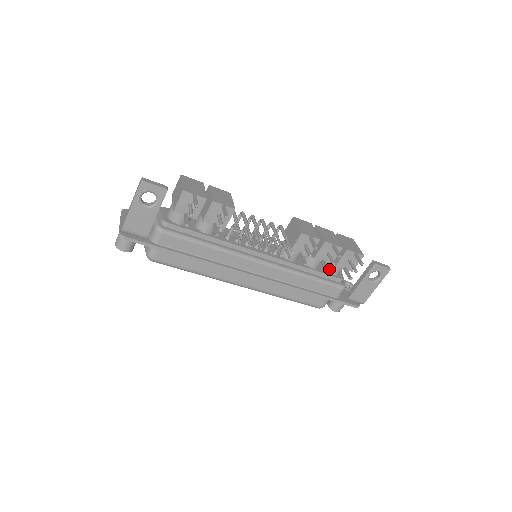
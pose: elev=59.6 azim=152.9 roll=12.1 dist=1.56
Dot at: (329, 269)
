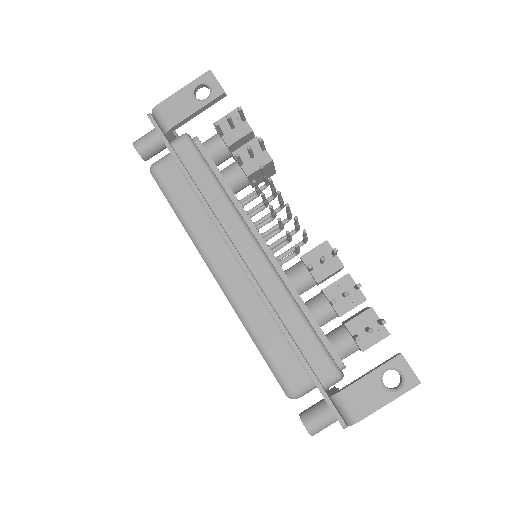
Dot at: occluded
